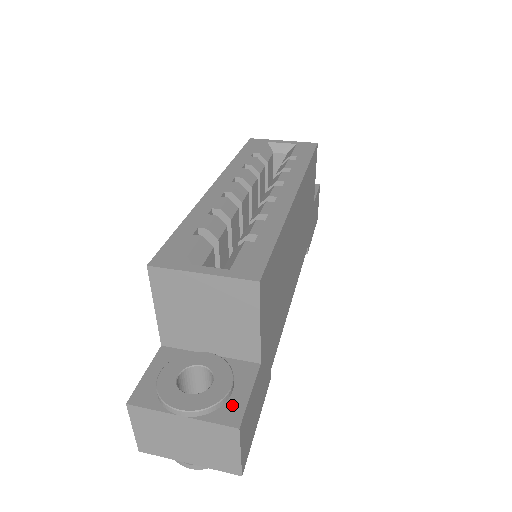
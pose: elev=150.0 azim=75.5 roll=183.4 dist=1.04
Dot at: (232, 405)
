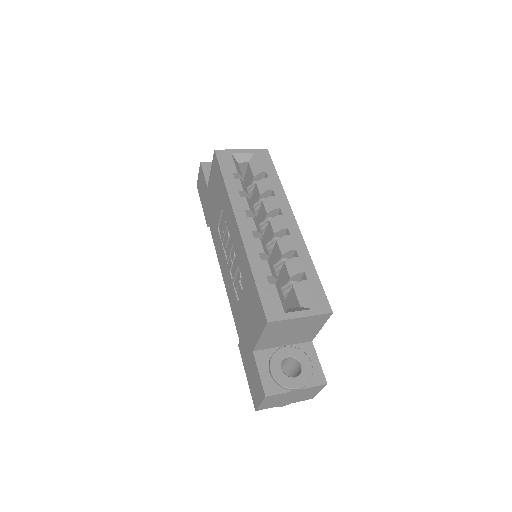
Dot at: (316, 373)
